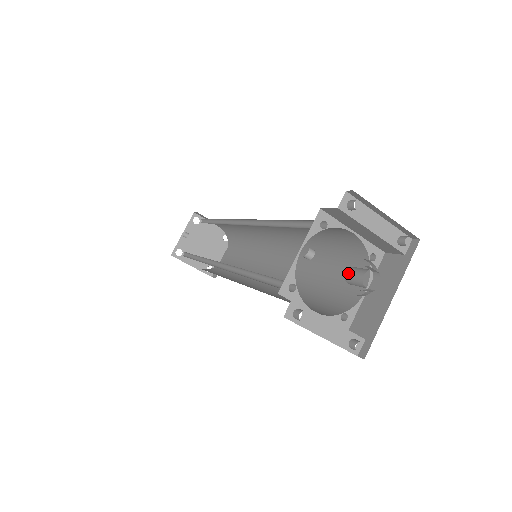
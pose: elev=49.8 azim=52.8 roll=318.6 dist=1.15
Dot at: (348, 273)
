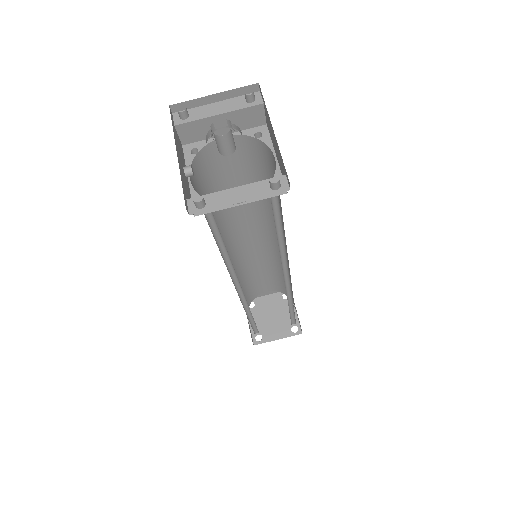
Dot at: occluded
